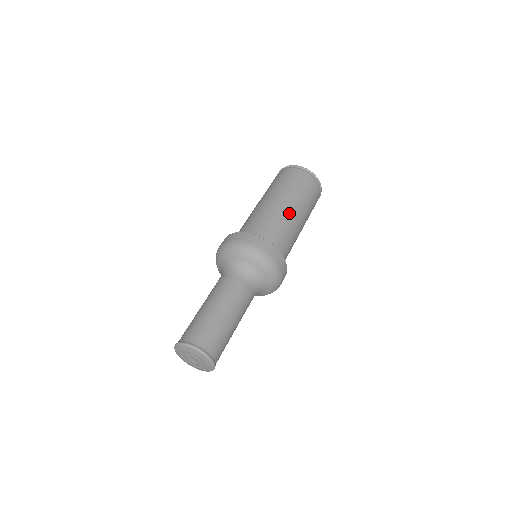
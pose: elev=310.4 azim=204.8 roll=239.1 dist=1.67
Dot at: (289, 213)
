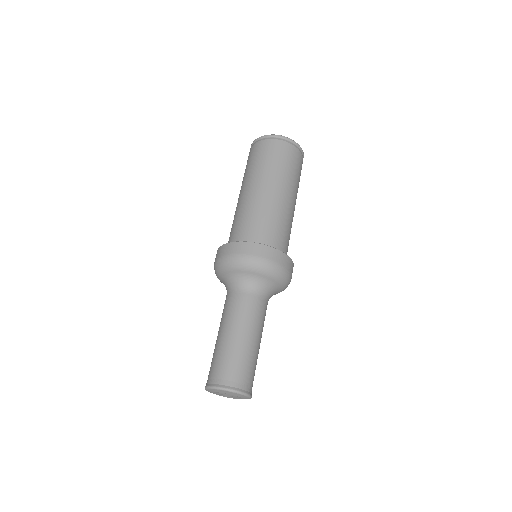
Dot at: (287, 205)
